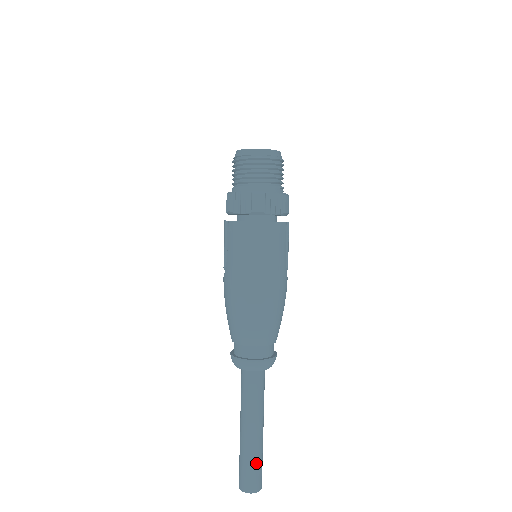
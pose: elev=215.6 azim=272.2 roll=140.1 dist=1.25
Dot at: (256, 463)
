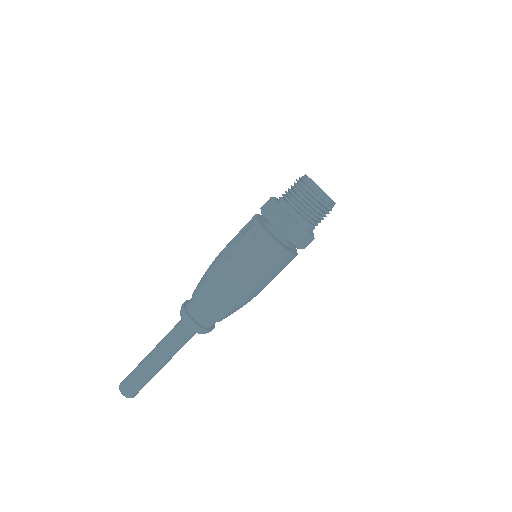
Dot at: (146, 382)
